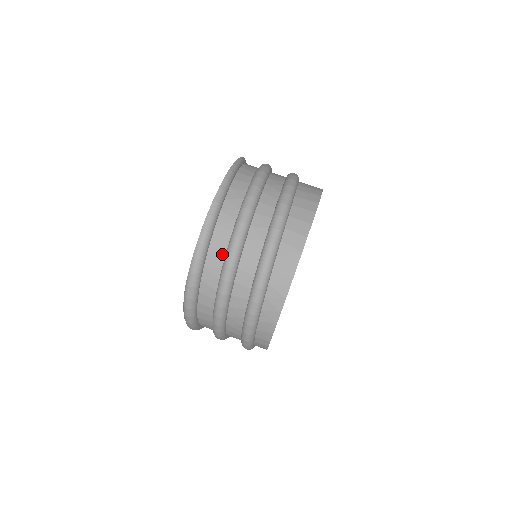
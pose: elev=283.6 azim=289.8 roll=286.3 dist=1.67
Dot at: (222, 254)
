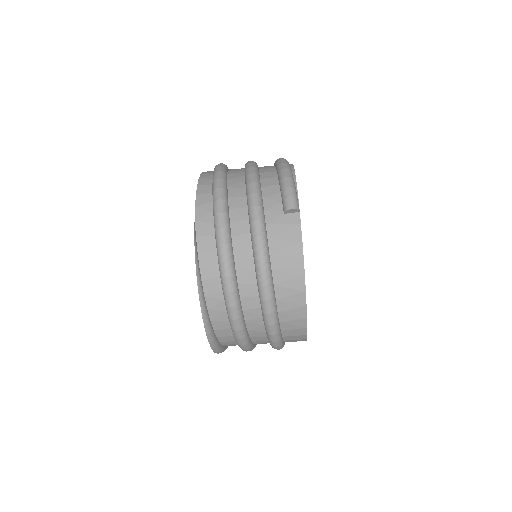
Dot at: occluded
